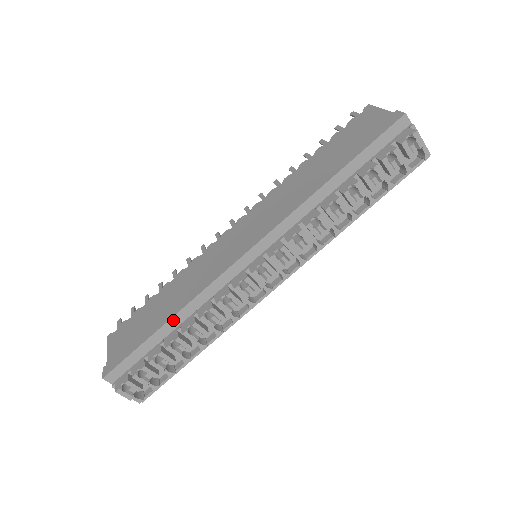
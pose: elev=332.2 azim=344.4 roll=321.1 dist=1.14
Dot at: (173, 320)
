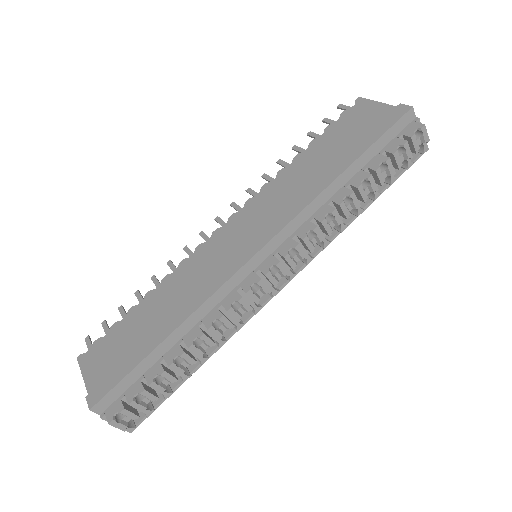
Dot at: (175, 333)
